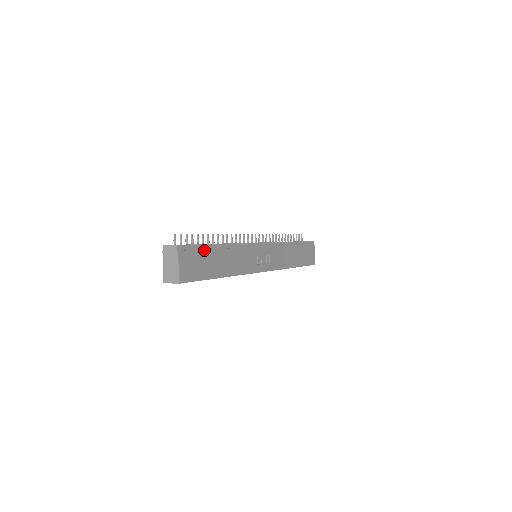
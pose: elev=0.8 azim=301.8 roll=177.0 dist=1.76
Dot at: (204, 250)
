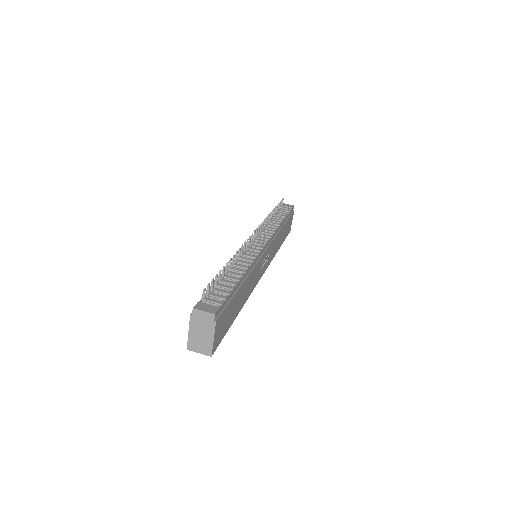
Dot at: (232, 298)
